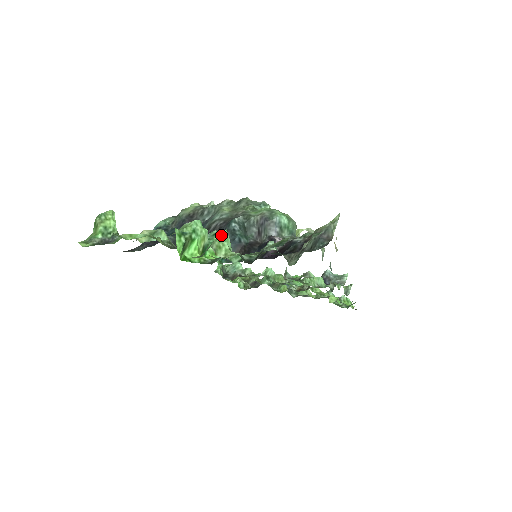
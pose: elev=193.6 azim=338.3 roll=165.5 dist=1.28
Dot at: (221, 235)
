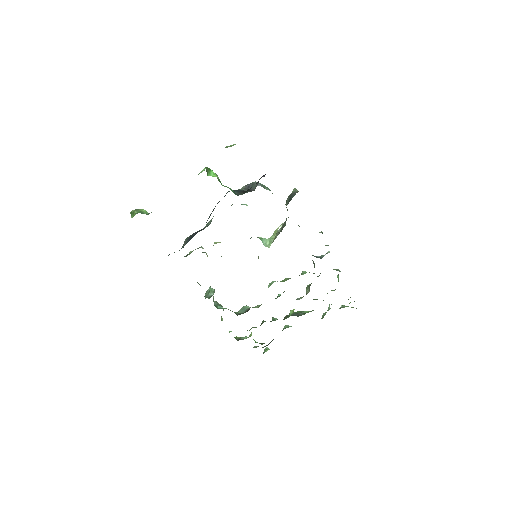
Dot at: (227, 146)
